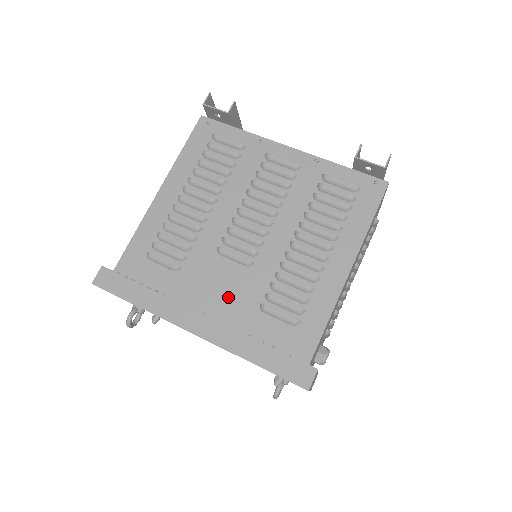
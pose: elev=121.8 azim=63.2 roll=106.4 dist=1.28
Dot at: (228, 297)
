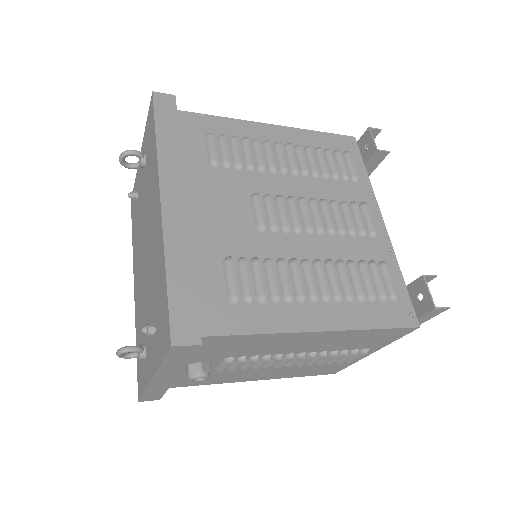
Dot at: (216, 222)
